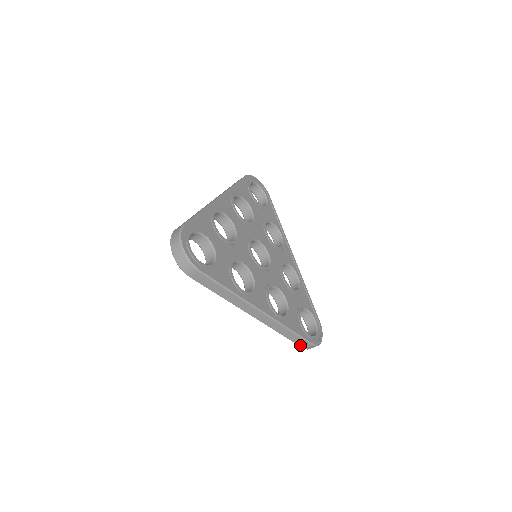
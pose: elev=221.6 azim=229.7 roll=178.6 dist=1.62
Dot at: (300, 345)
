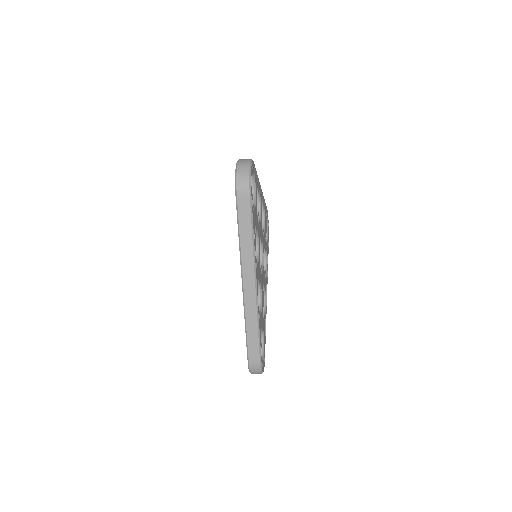
Dot at: (250, 356)
